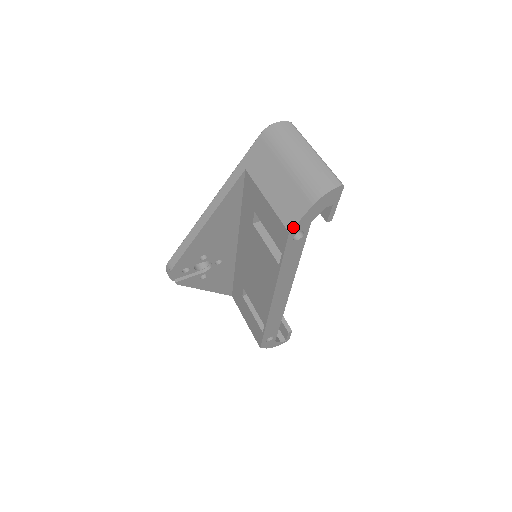
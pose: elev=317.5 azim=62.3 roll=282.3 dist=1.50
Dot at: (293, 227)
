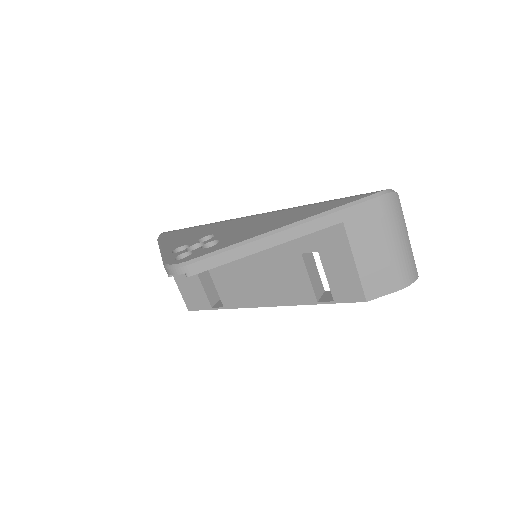
Dot at: (373, 299)
